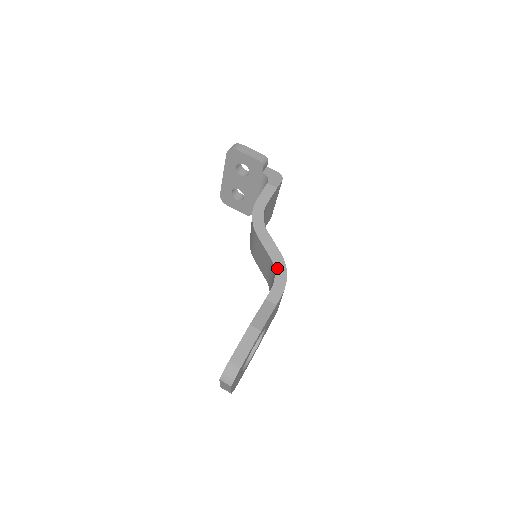
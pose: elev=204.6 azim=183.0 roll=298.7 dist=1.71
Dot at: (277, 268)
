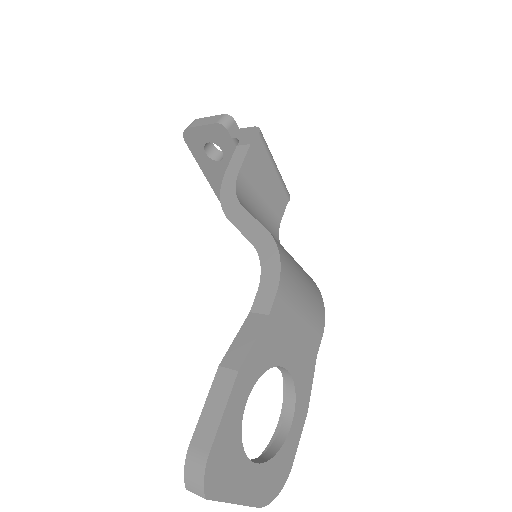
Dot at: (263, 254)
